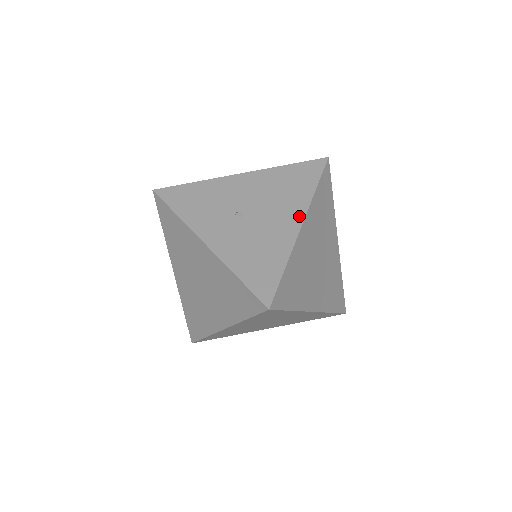
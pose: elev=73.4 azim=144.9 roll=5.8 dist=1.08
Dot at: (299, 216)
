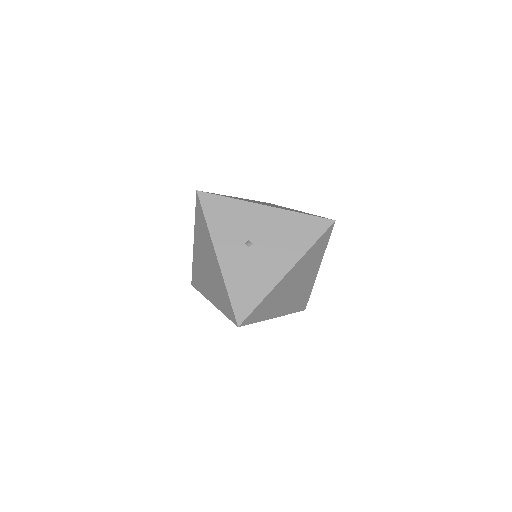
Dot at: (289, 264)
